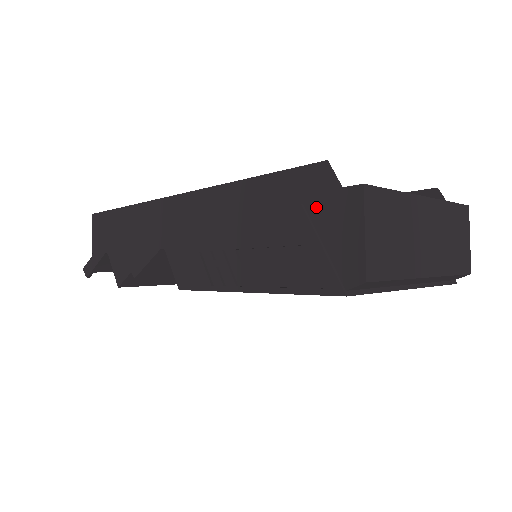
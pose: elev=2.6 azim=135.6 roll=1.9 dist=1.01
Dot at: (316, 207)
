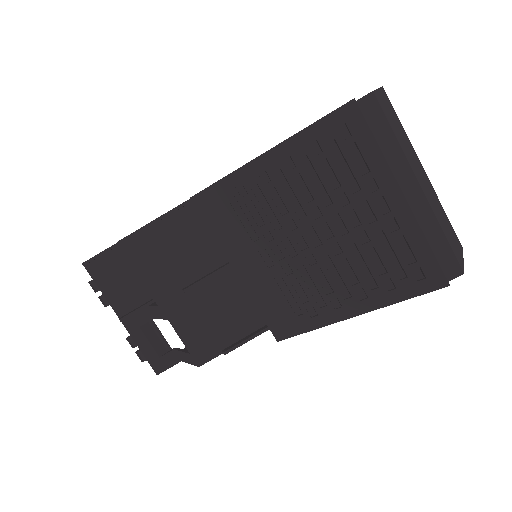
Dot at: occluded
